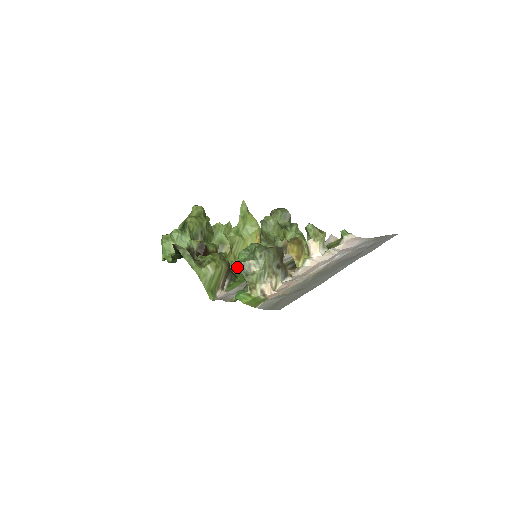
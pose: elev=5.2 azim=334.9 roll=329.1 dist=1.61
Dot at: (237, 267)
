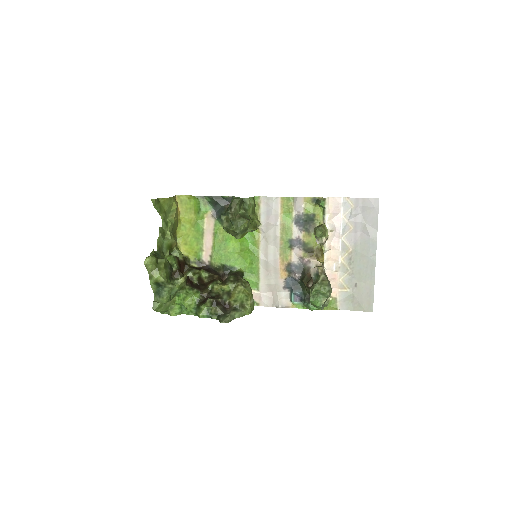
Dot at: occluded
